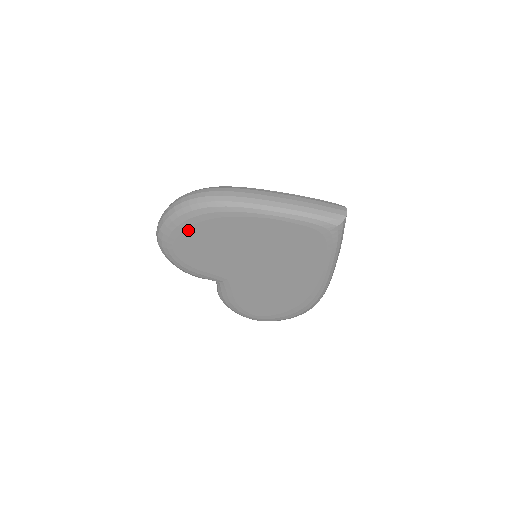
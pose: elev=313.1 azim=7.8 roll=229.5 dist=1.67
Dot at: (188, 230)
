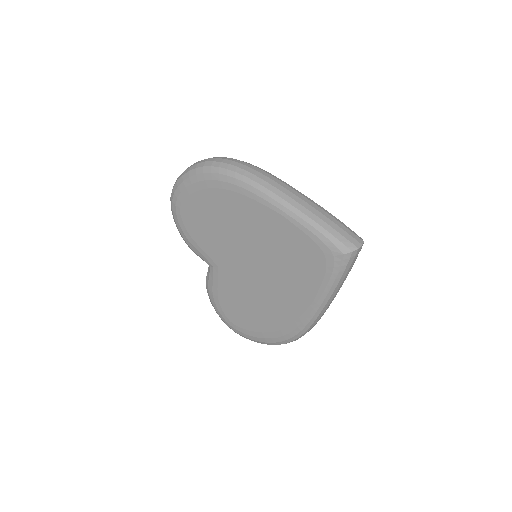
Dot at: (200, 192)
